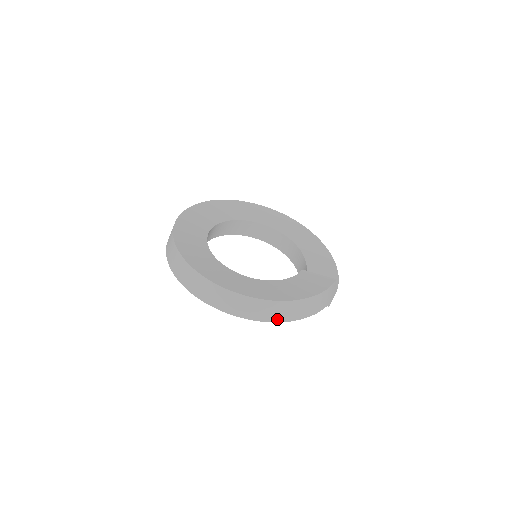
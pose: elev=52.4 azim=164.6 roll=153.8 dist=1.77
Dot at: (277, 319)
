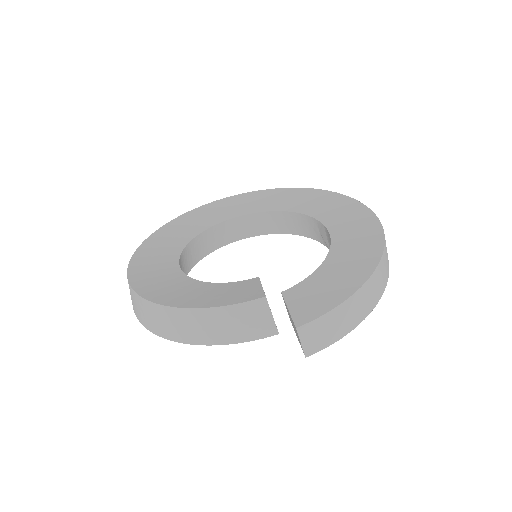
Dot at: (157, 330)
